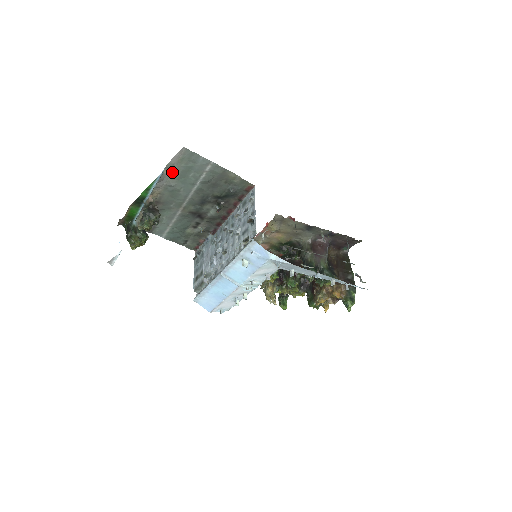
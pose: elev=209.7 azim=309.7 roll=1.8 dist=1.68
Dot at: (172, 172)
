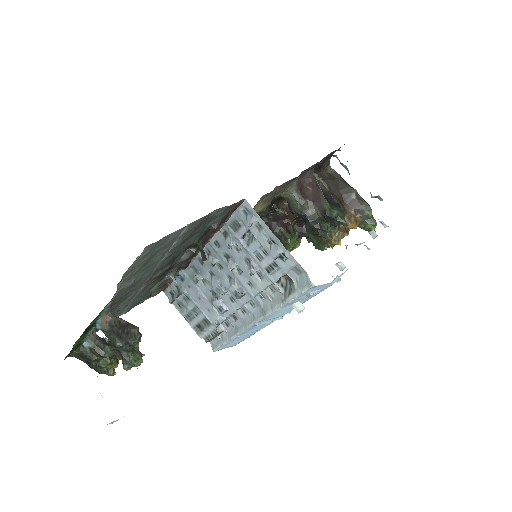
Dot at: (128, 276)
